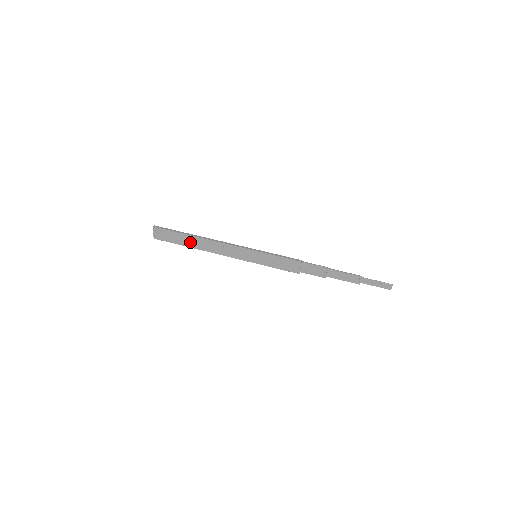
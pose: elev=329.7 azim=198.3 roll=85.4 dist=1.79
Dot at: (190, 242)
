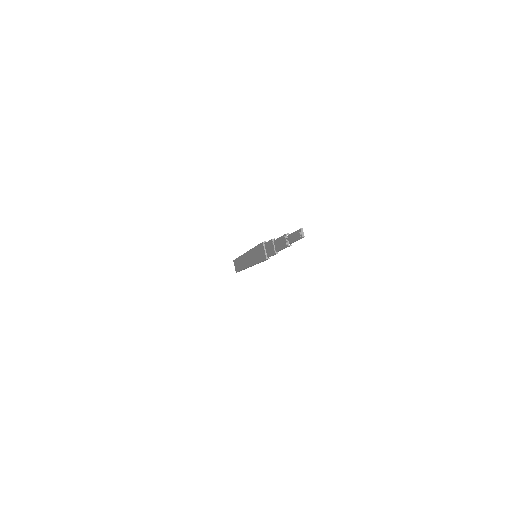
Dot at: (241, 264)
